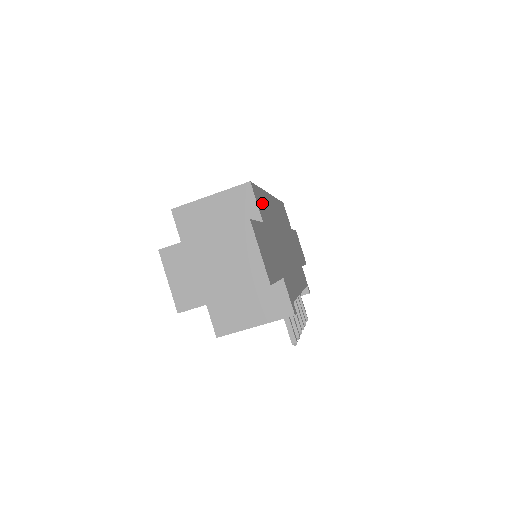
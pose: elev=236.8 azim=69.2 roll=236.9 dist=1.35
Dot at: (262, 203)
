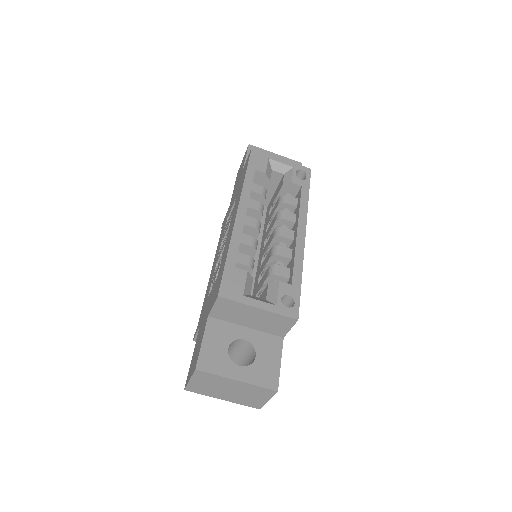
Dot at: occluded
